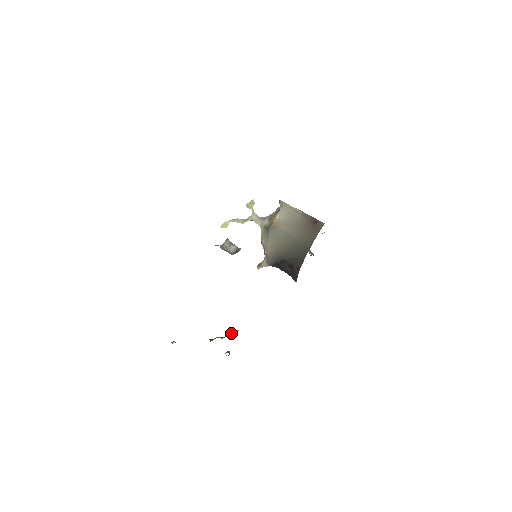
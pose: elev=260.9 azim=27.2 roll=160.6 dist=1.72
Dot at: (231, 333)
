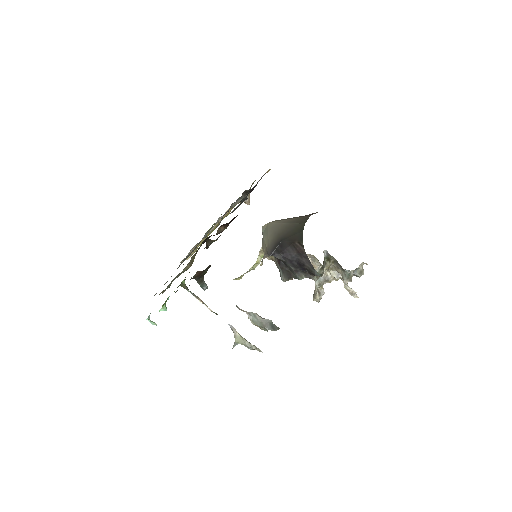
Dot at: (242, 337)
